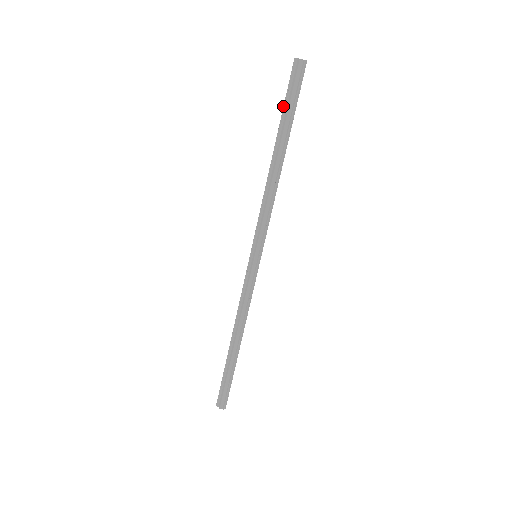
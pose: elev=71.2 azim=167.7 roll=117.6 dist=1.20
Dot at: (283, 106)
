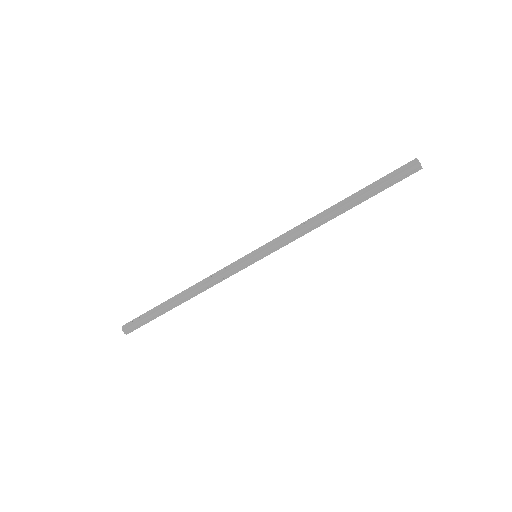
Dot at: (377, 180)
